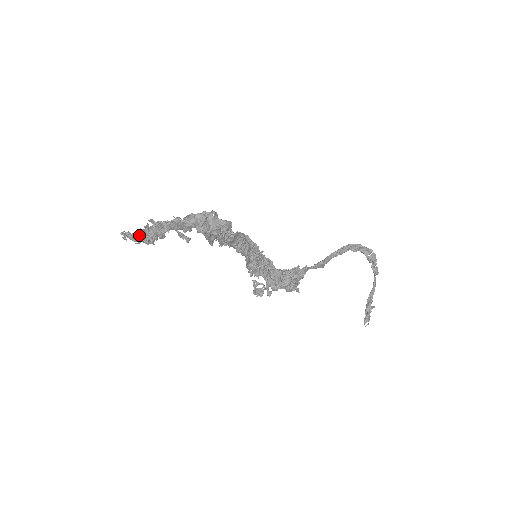
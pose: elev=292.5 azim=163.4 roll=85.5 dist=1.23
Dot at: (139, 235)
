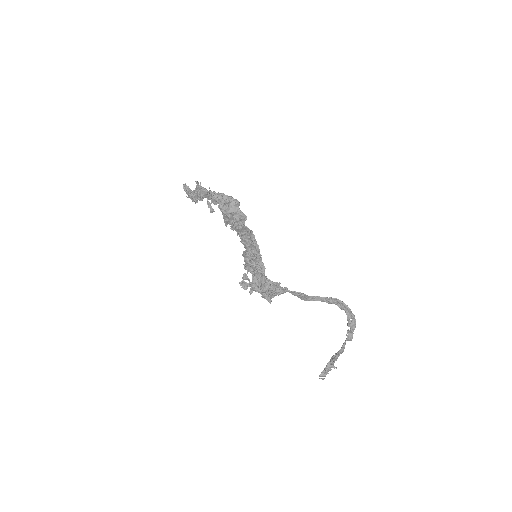
Dot at: occluded
